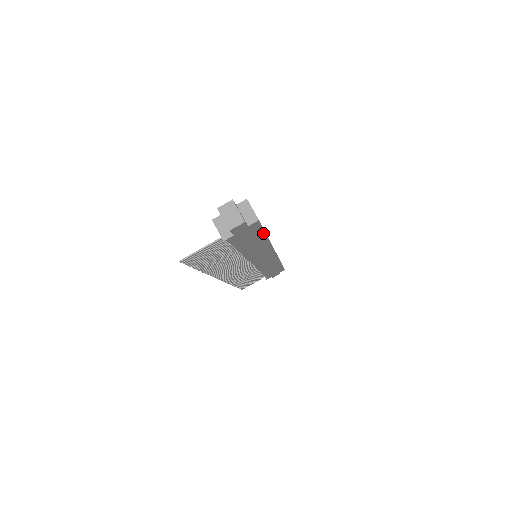
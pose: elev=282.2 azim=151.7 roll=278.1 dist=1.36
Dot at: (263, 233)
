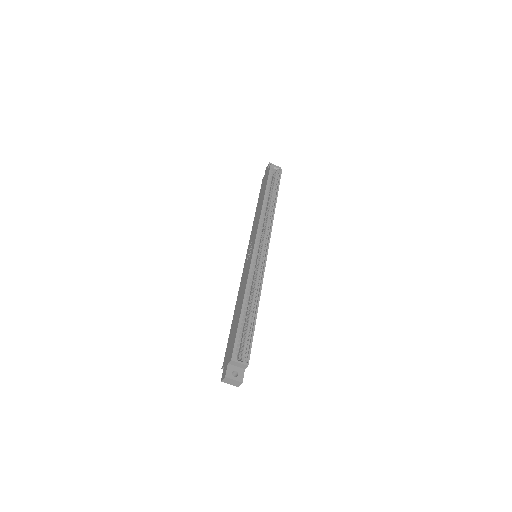
Dot at: (254, 328)
